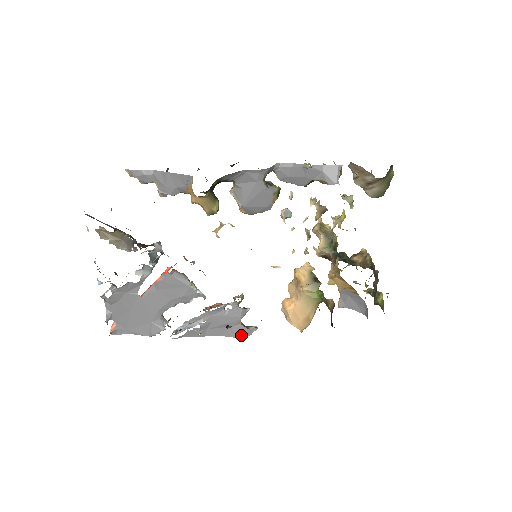
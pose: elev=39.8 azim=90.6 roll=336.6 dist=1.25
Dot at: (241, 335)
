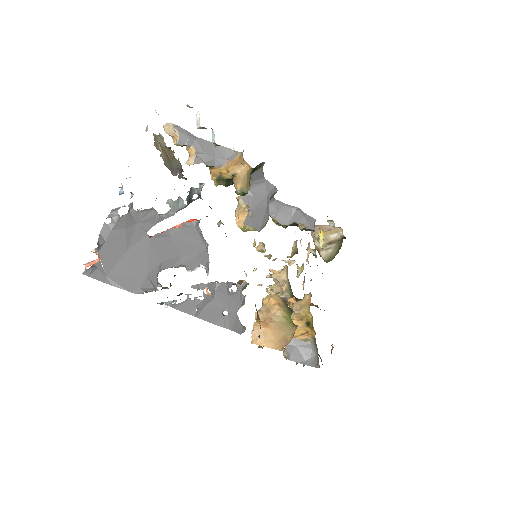
Dot at: (234, 329)
